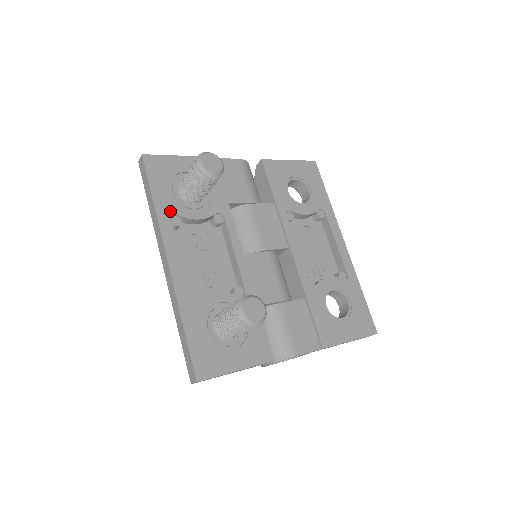
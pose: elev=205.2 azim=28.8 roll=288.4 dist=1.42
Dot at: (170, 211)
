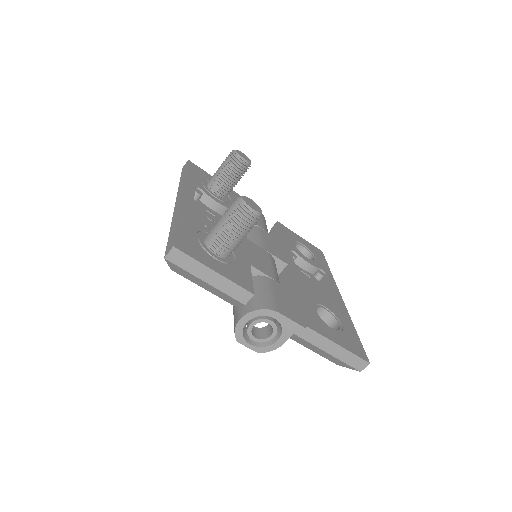
Dot at: (196, 184)
